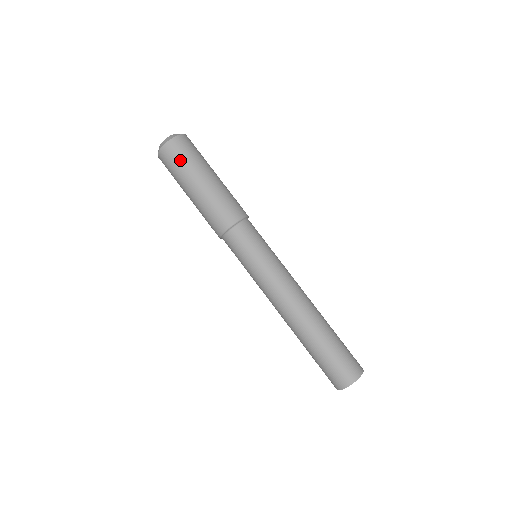
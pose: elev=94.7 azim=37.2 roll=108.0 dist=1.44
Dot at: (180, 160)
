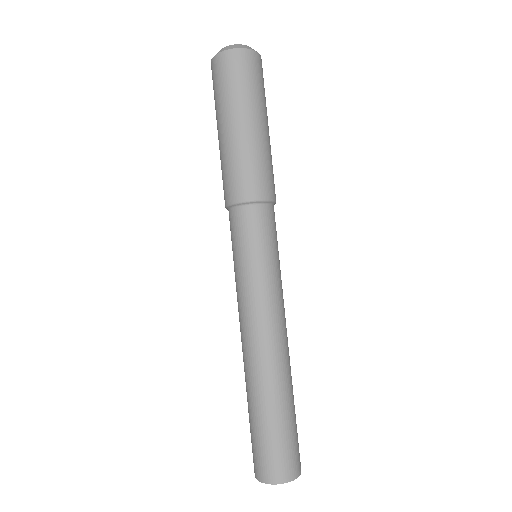
Dot at: (254, 81)
